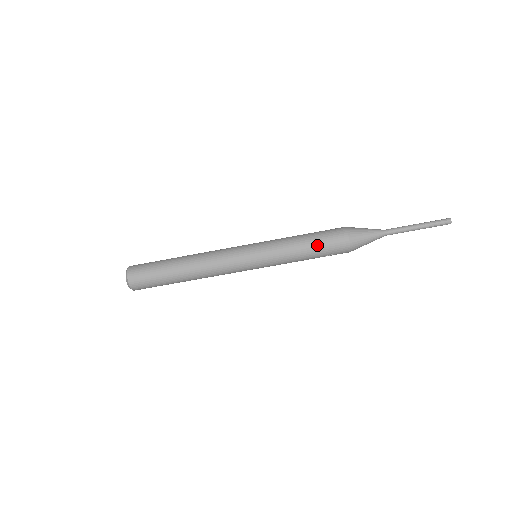
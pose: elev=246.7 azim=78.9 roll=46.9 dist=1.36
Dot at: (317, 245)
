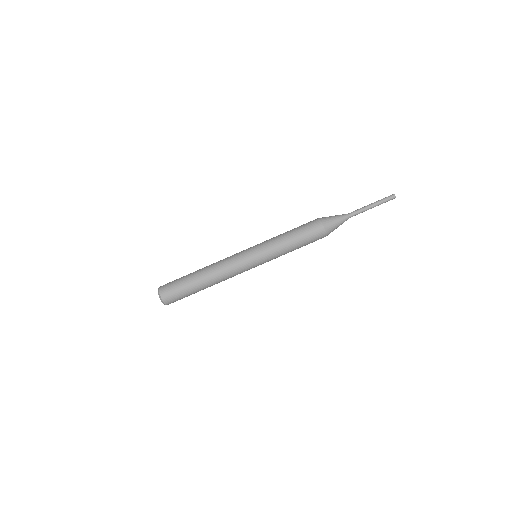
Dot at: (303, 242)
